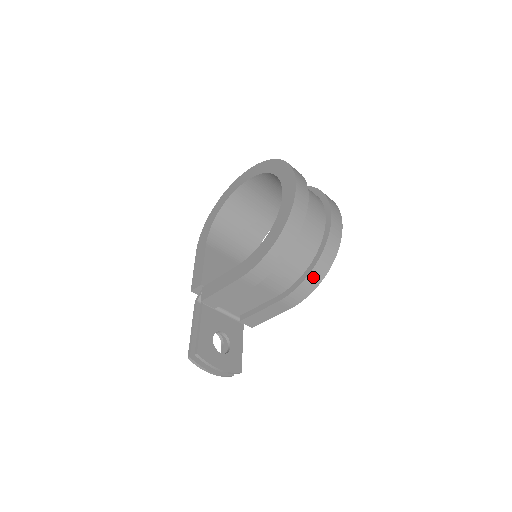
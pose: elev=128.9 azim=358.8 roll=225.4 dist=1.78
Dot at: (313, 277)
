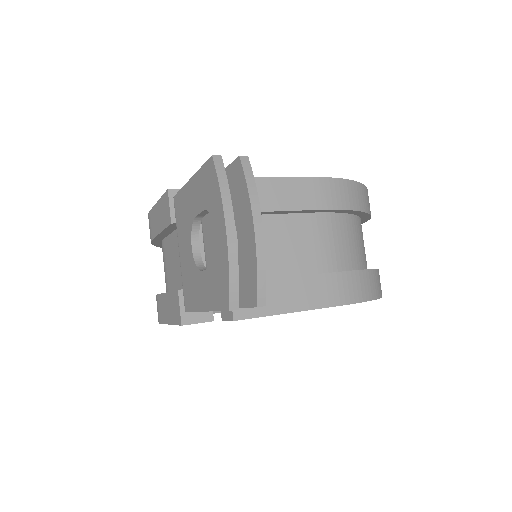
Dot at: (374, 280)
